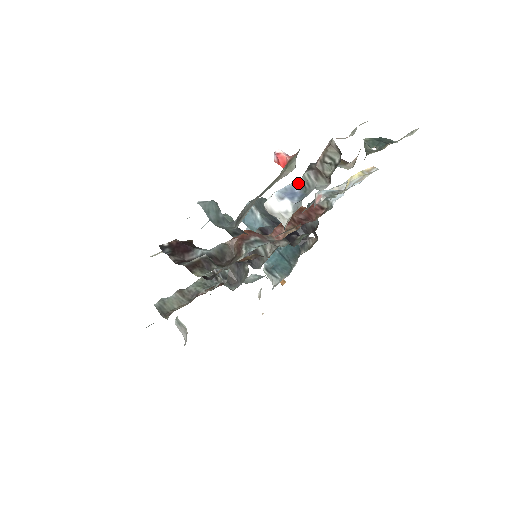
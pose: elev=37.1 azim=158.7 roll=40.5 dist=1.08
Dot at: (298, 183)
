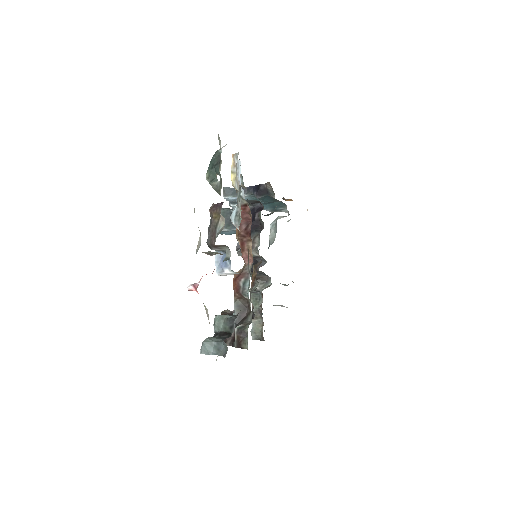
Dot at: (217, 251)
